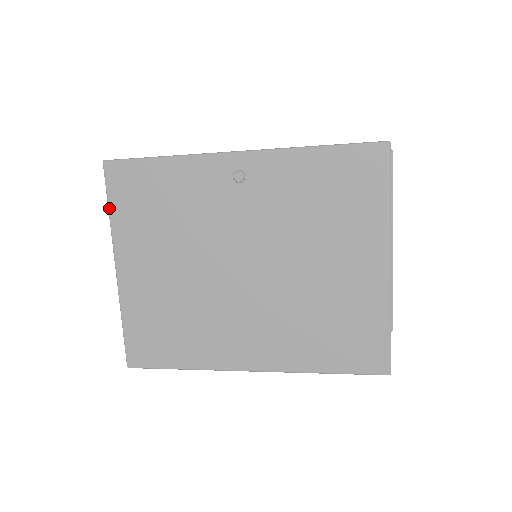
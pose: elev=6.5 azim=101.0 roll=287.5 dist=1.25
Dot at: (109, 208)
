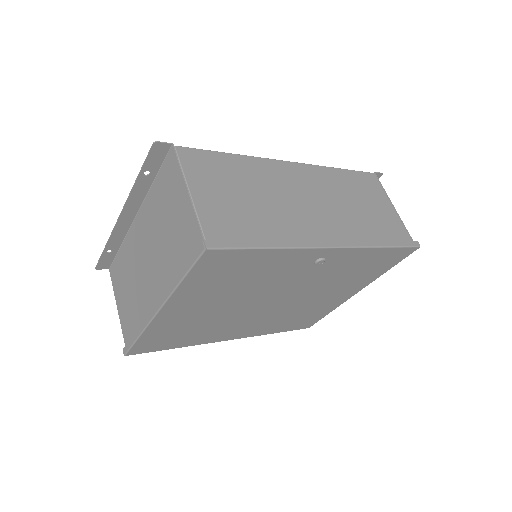
Dot at: (184, 280)
